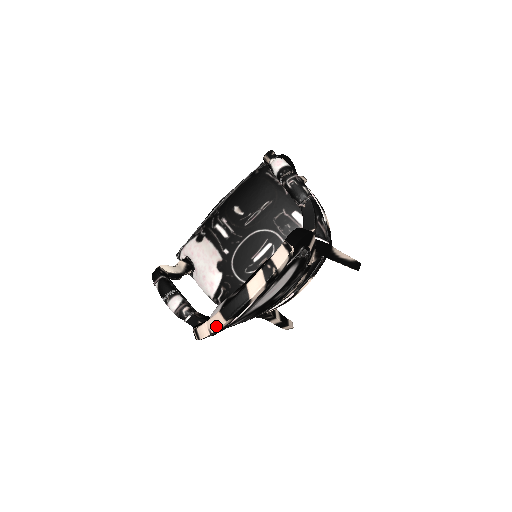
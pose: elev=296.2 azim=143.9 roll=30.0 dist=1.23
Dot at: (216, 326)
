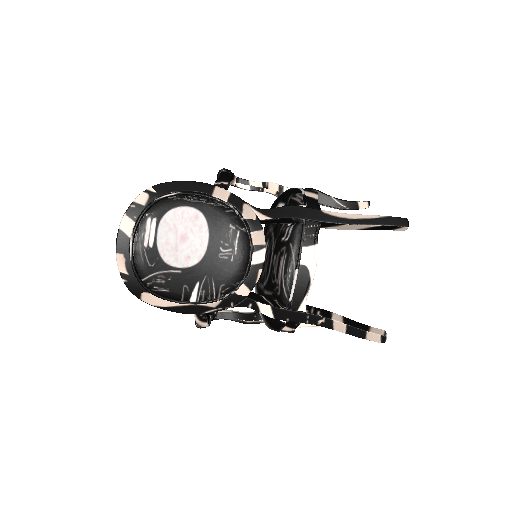
Dot at: (118, 265)
